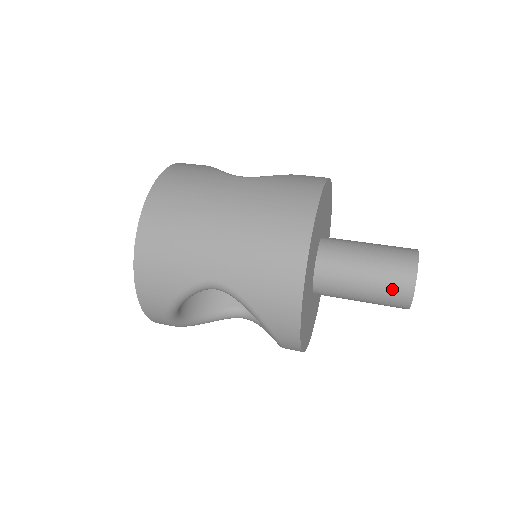
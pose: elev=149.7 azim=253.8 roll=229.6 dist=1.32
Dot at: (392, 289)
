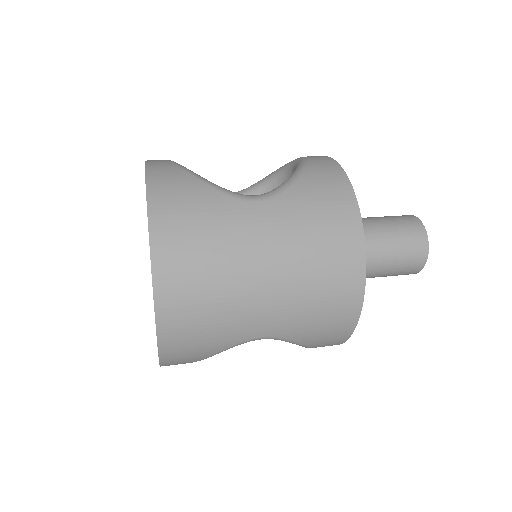
Dot at: (405, 269)
